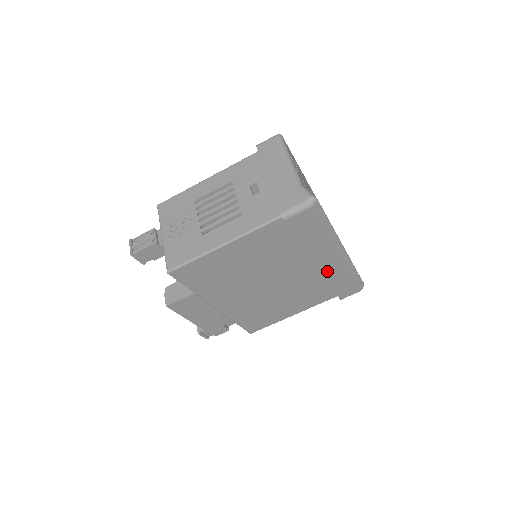
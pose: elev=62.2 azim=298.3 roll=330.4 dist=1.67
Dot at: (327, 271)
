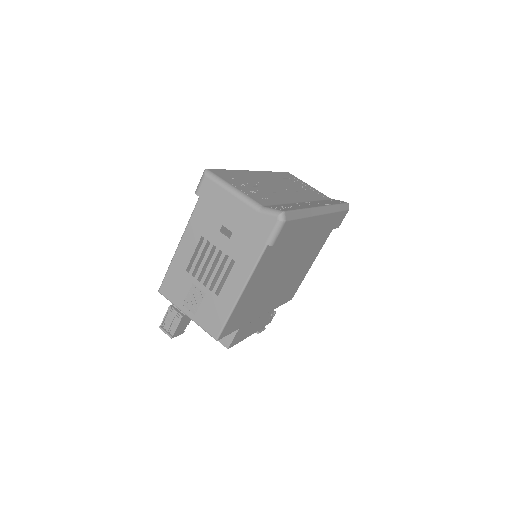
Dot at: (319, 229)
